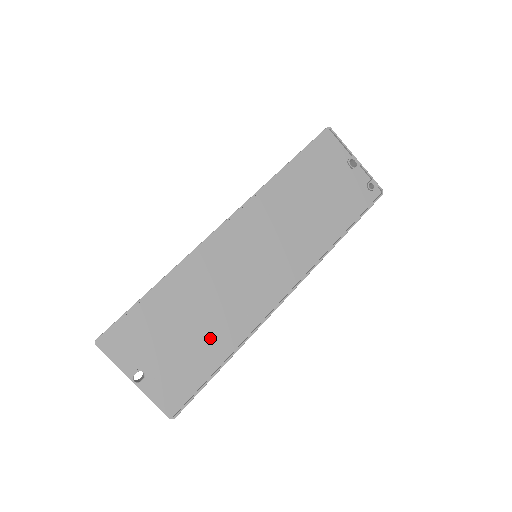
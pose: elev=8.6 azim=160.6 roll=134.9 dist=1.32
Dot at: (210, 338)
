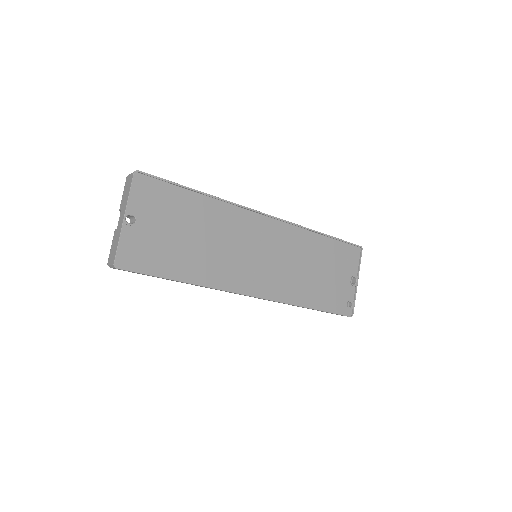
Dot at: (188, 257)
